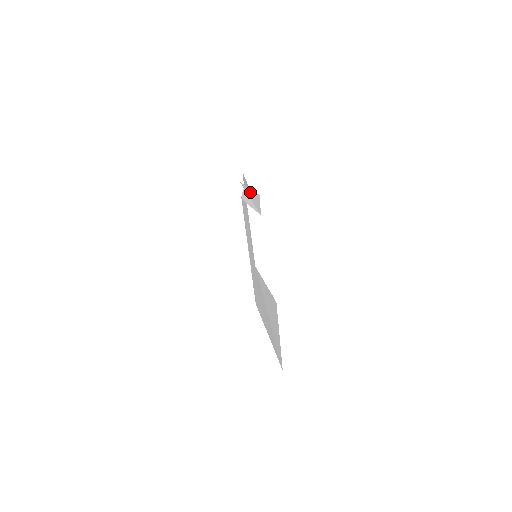
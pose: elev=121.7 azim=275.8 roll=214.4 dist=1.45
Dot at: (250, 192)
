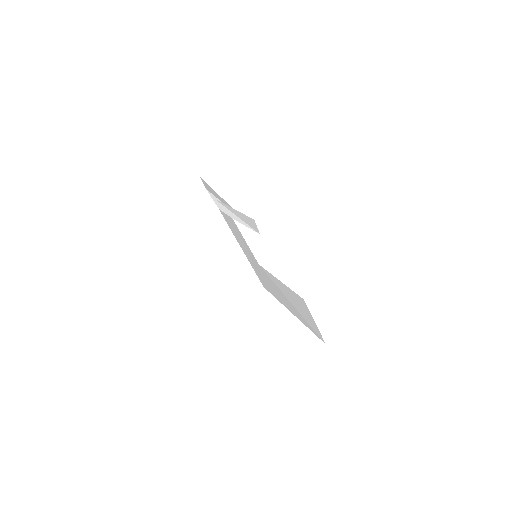
Dot at: (236, 212)
